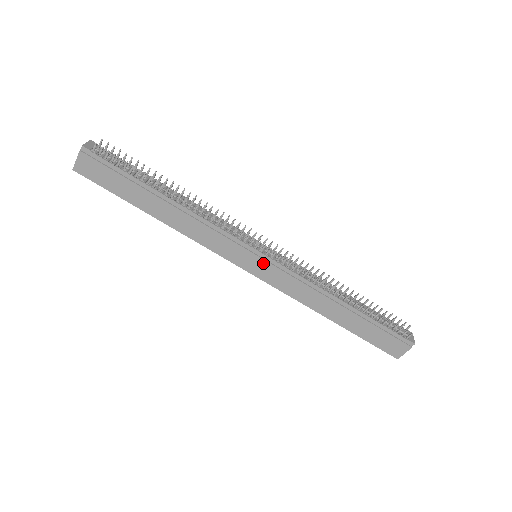
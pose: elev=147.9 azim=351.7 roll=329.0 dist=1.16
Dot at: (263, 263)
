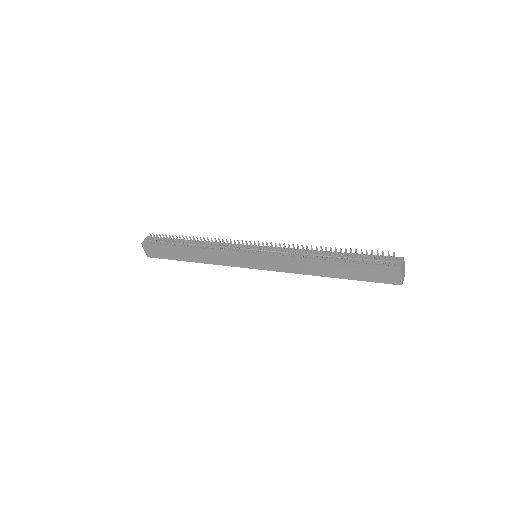
Dot at: (258, 259)
